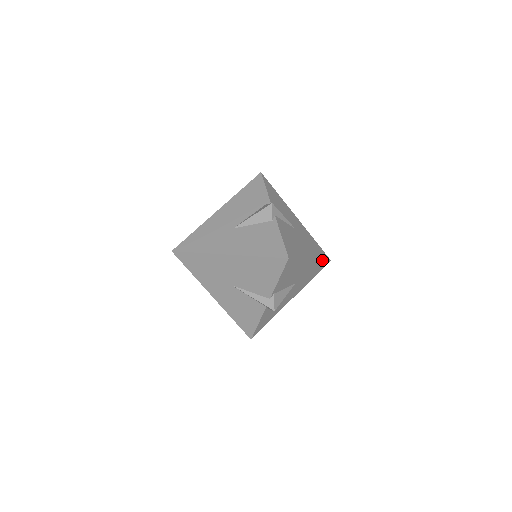
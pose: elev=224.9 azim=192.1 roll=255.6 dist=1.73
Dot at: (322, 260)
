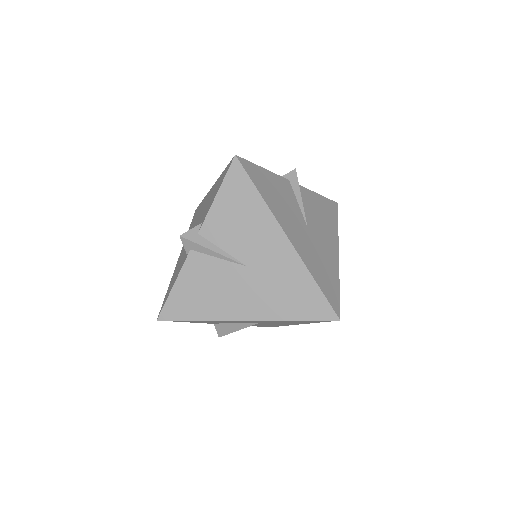
Dot at: (295, 320)
